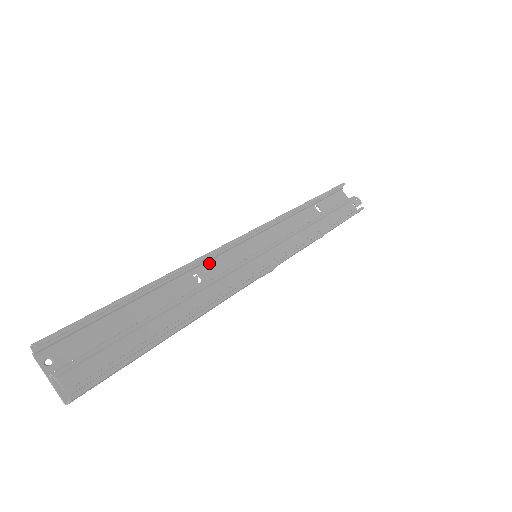
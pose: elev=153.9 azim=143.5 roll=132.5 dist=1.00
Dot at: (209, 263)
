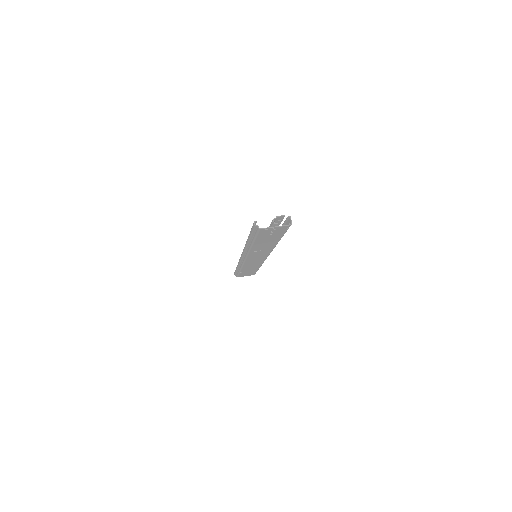
Dot at: (249, 254)
